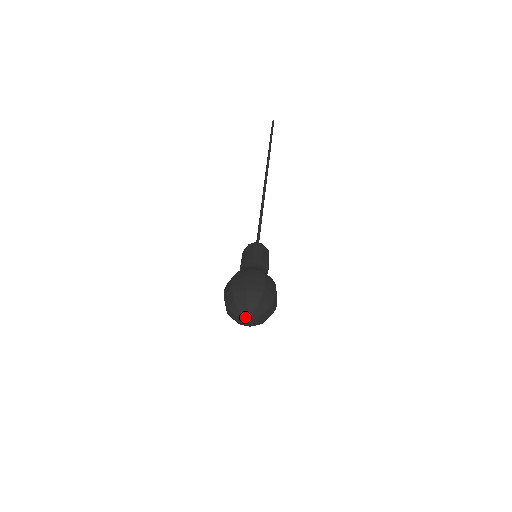
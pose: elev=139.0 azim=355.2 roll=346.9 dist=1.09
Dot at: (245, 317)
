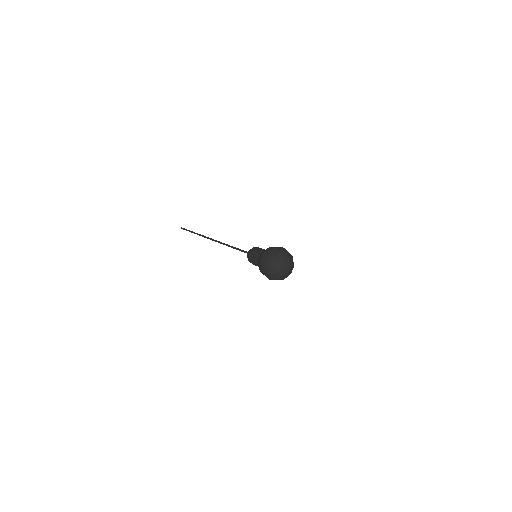
Dot at: (285, 266)
